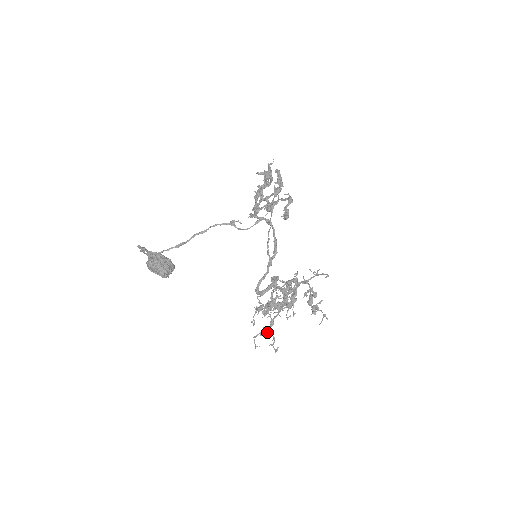
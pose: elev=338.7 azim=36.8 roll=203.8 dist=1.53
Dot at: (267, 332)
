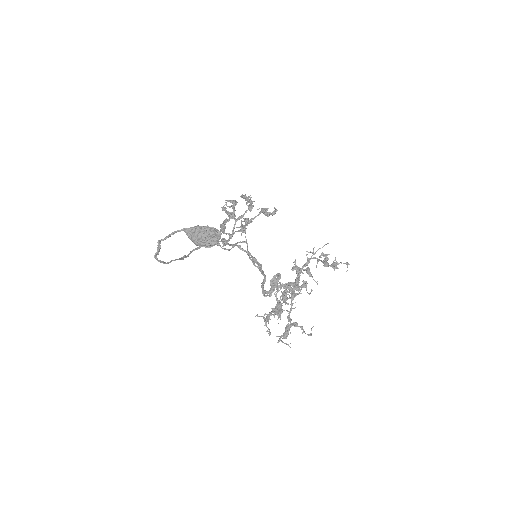
Dot at: (289, 329)
